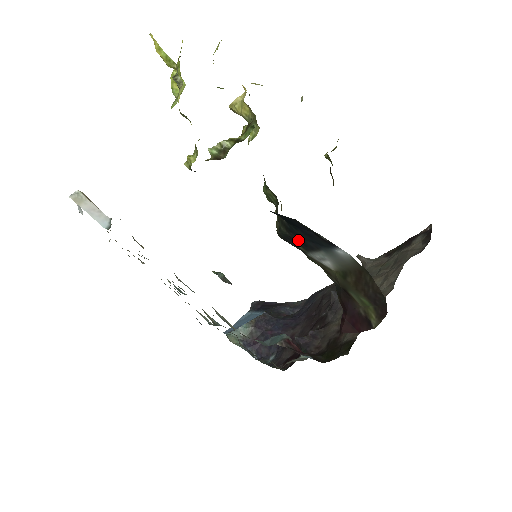
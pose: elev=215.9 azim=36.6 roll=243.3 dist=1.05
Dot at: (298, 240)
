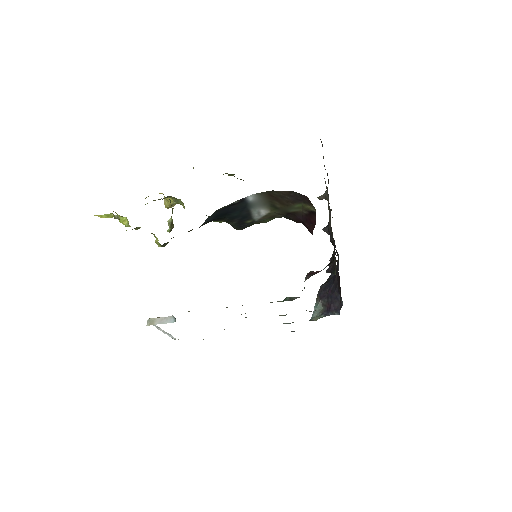
Dot at: (241, 219)
